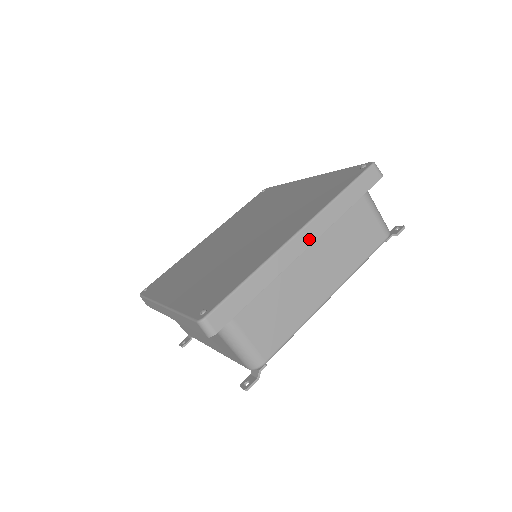
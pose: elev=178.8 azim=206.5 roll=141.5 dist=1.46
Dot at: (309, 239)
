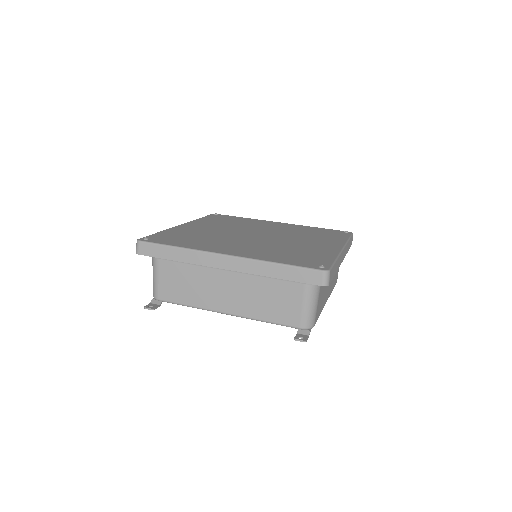
Dot at: occluded
